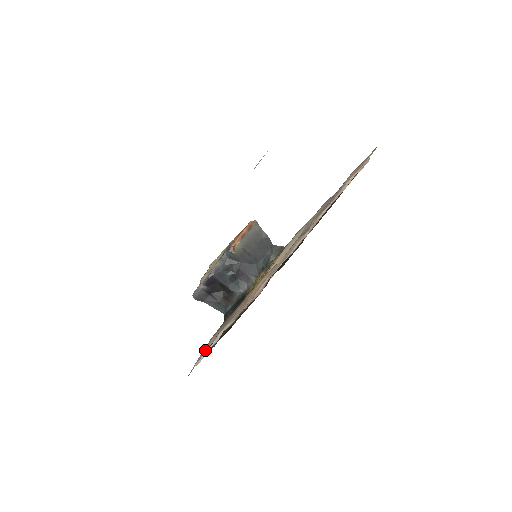
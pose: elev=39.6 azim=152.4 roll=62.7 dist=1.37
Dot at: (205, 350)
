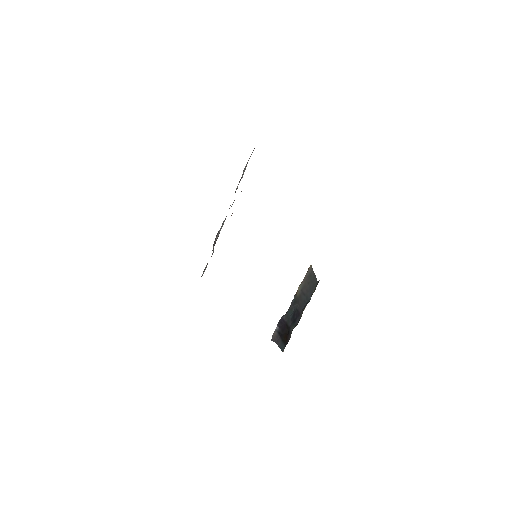
Dot at: occluded
